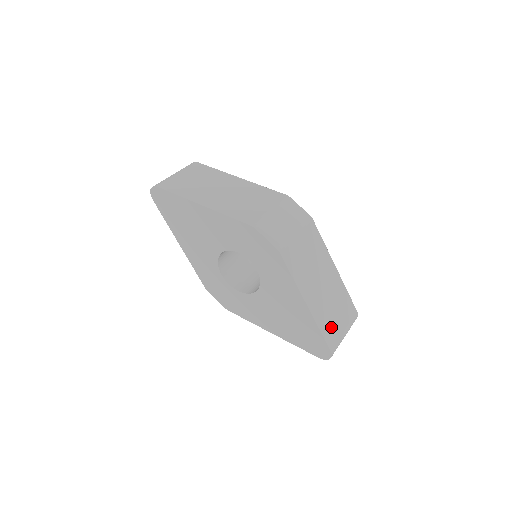
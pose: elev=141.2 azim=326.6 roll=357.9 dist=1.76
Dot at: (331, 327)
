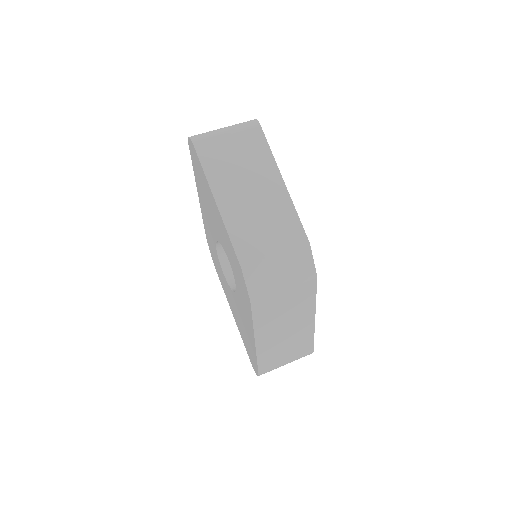
Dot at: (272, 359)
